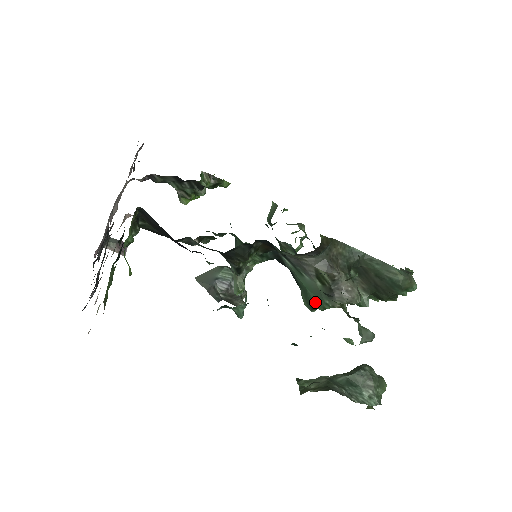
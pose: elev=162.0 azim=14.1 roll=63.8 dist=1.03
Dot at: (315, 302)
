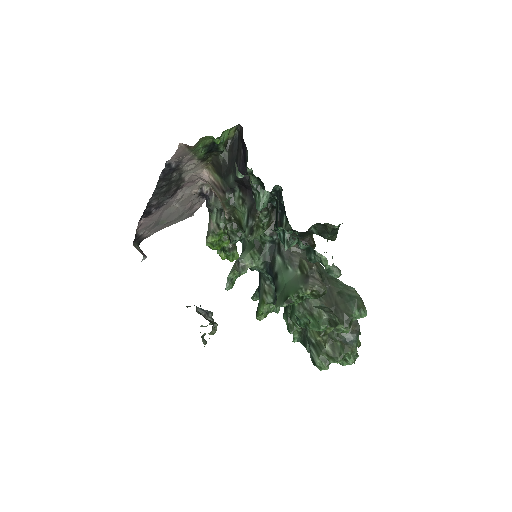
Dot at: (291, 291)
